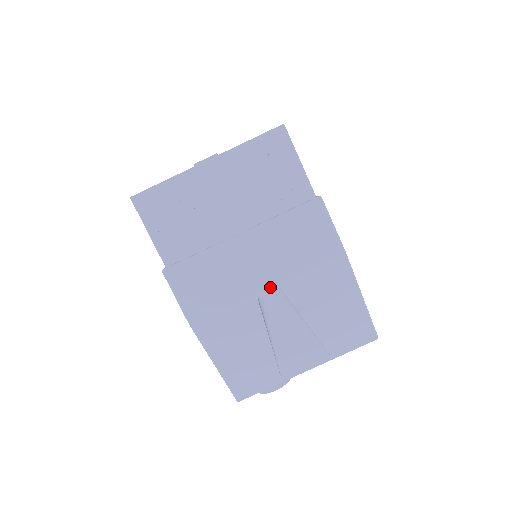
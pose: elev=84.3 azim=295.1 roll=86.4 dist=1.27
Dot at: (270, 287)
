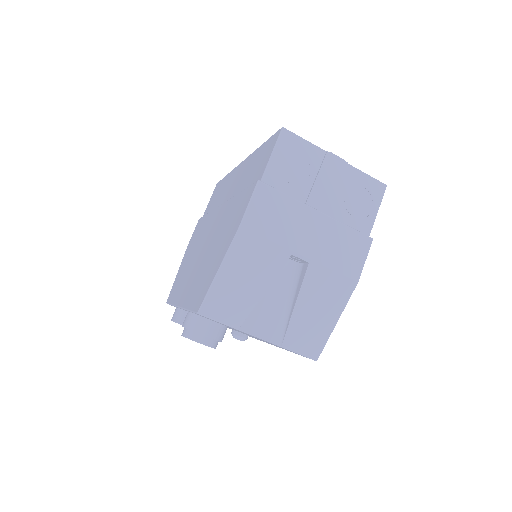
Dot at: (305, 256)
